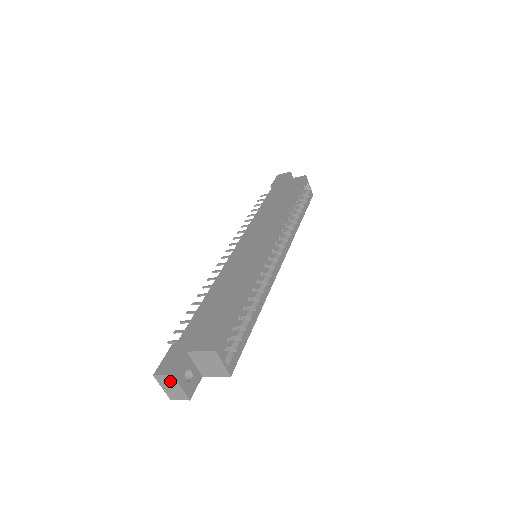
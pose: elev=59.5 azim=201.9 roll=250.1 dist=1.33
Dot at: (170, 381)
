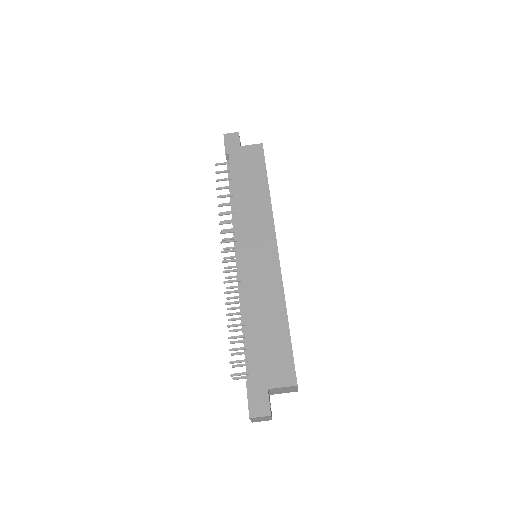
Dot at: (264, 418)
